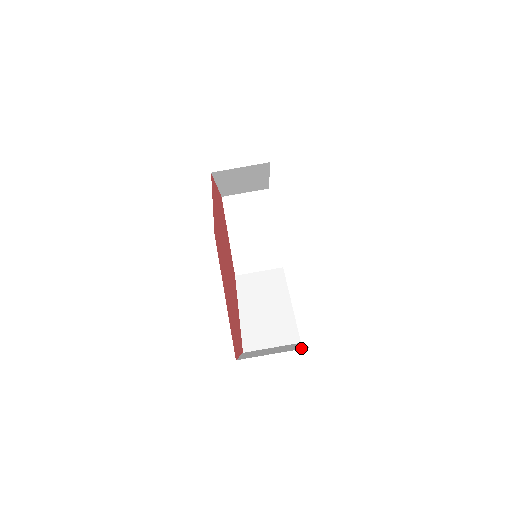
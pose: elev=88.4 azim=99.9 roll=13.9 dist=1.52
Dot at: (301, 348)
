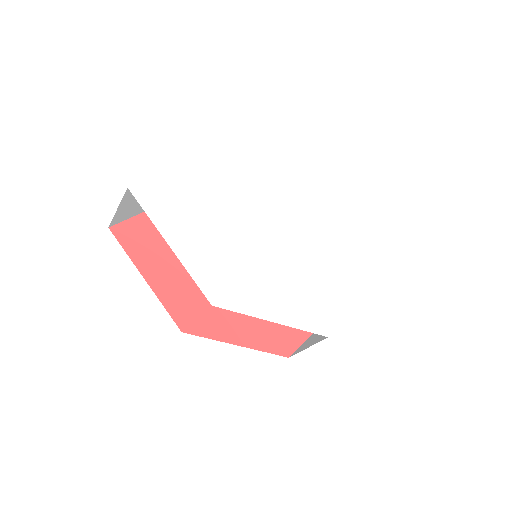
Dot at: occluded
